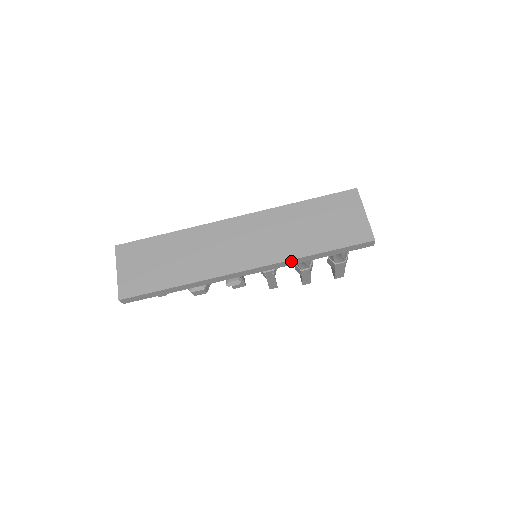
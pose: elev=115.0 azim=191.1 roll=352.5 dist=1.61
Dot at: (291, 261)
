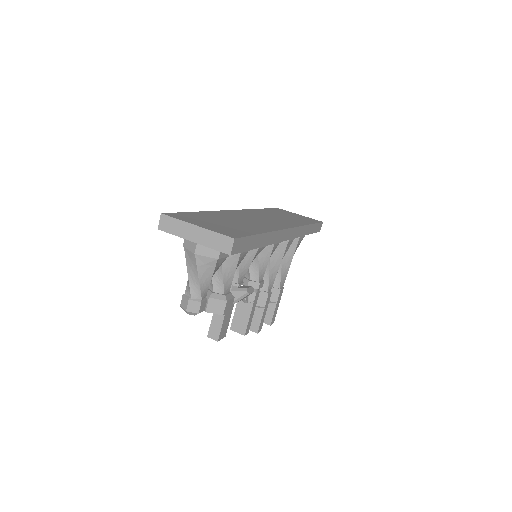
Dot at: (303, 229)
